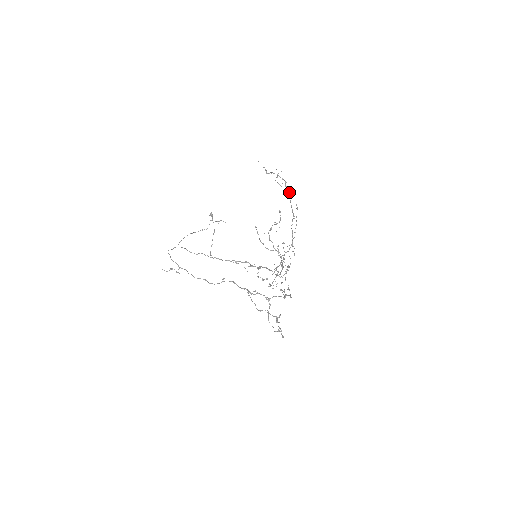
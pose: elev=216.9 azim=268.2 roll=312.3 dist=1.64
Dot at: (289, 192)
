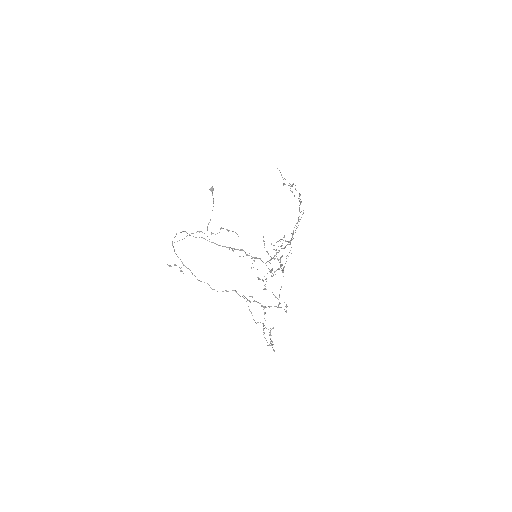
Dot at: (301, 202)
